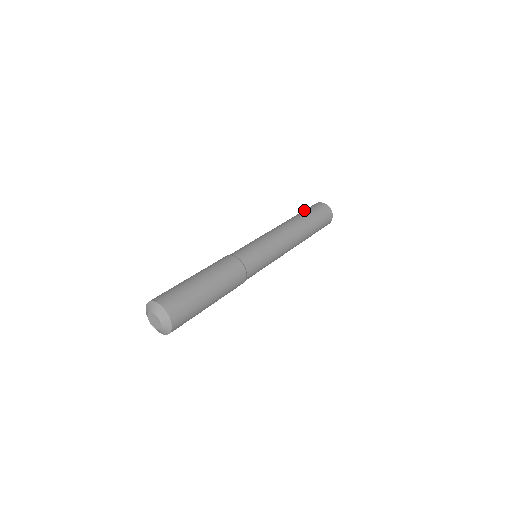
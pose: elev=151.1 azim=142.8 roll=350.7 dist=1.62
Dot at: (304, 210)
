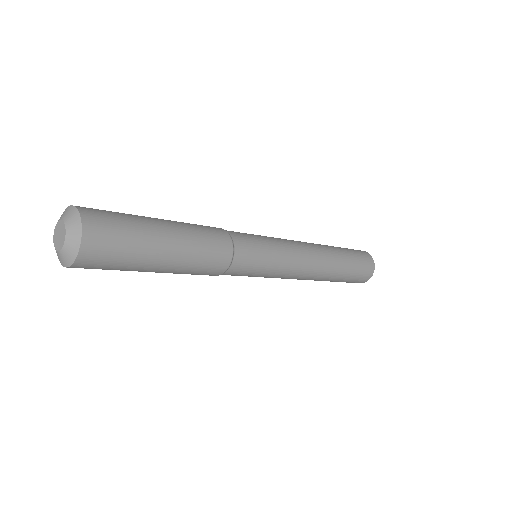
Dot at: occluded
